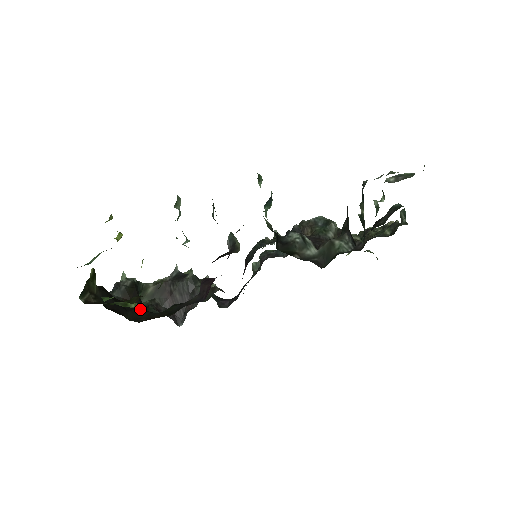
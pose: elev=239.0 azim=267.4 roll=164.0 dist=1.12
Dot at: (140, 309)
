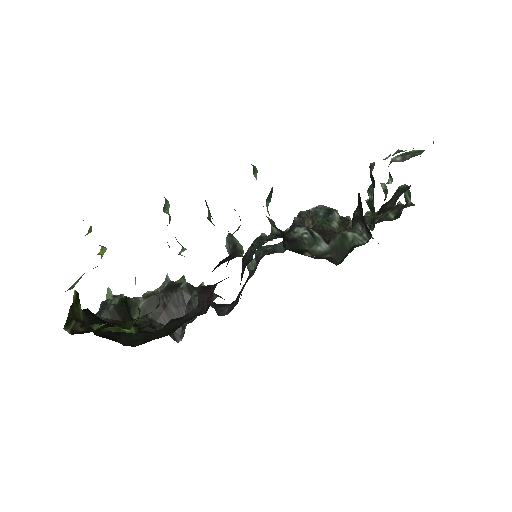
Dot at: occluded
